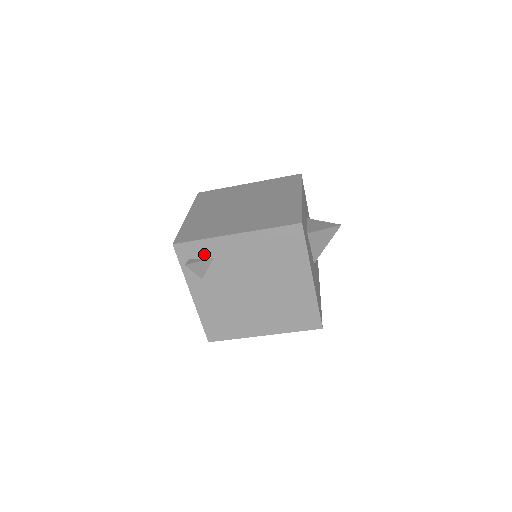
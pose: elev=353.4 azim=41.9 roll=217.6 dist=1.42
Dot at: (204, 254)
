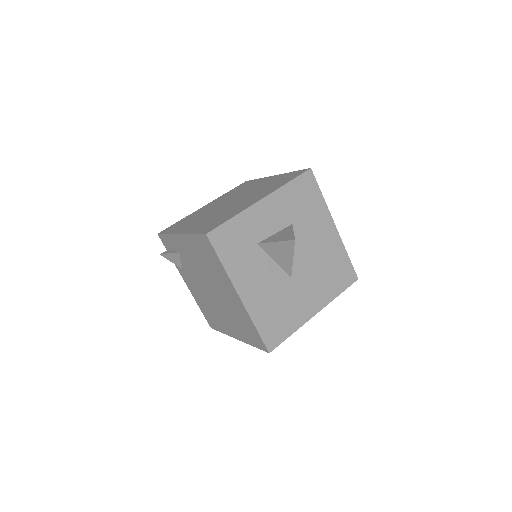
Dot at: (174, 247)
